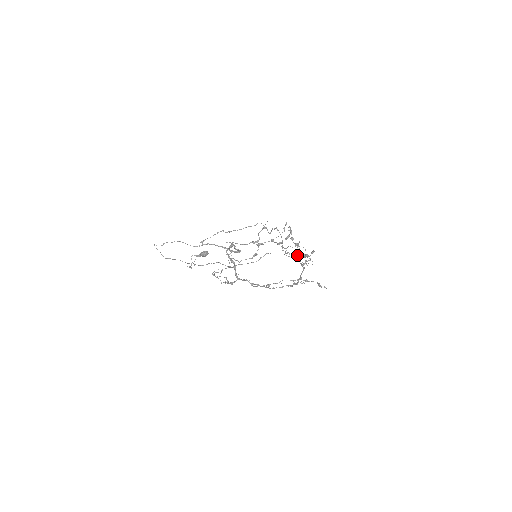
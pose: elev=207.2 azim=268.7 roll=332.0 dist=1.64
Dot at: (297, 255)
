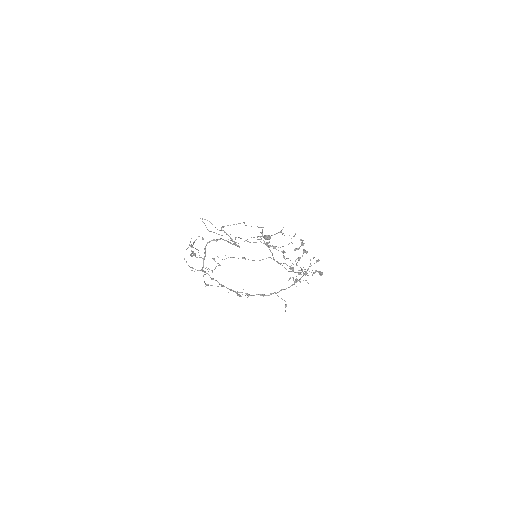
Dot at: occluded
